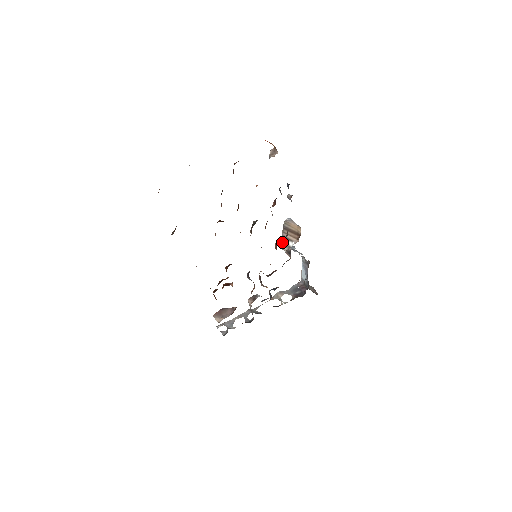
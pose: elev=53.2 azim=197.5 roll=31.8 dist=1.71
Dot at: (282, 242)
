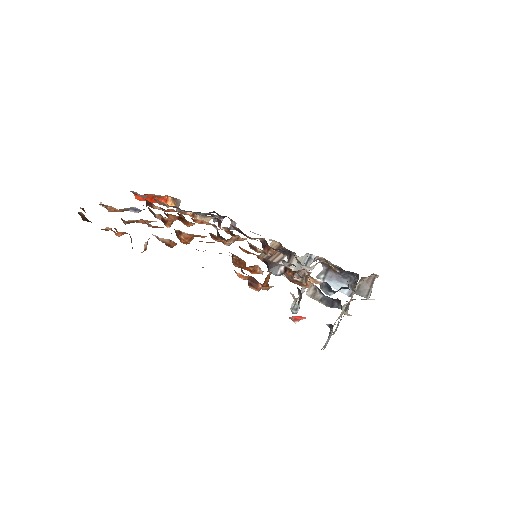
Dot at: occluded
